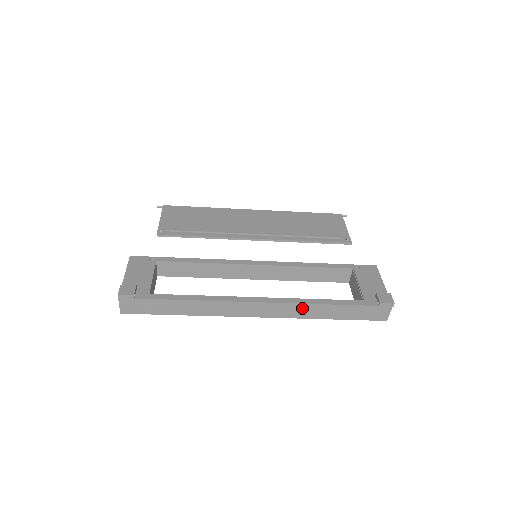
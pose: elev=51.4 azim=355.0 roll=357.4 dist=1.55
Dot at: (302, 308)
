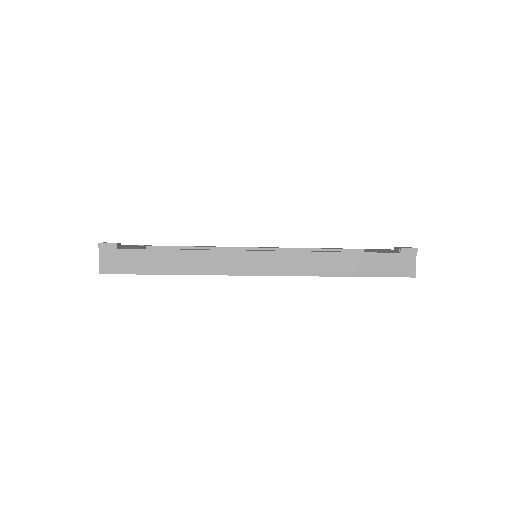
Dot at: (312, 259)
